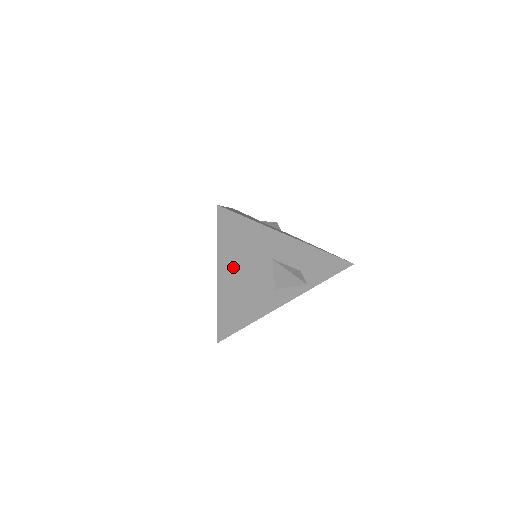
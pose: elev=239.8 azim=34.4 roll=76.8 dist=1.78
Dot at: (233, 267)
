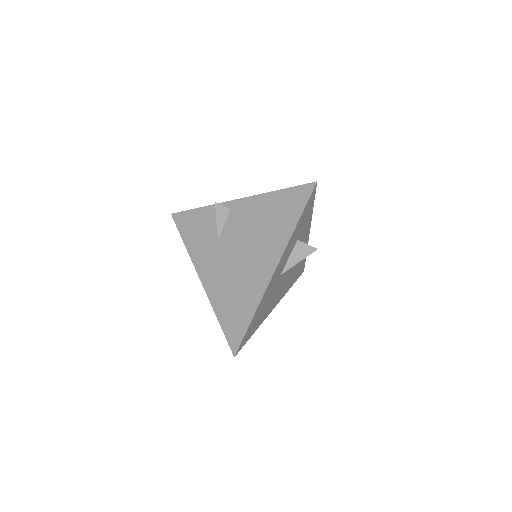
Dot at: (271, 304)
